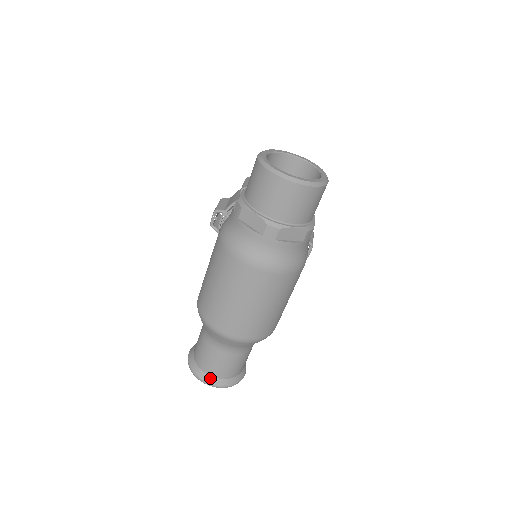
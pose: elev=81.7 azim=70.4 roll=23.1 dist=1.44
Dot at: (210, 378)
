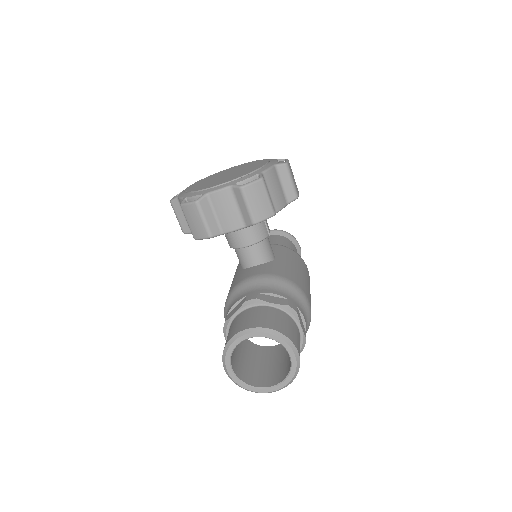
Dot at: occluded
